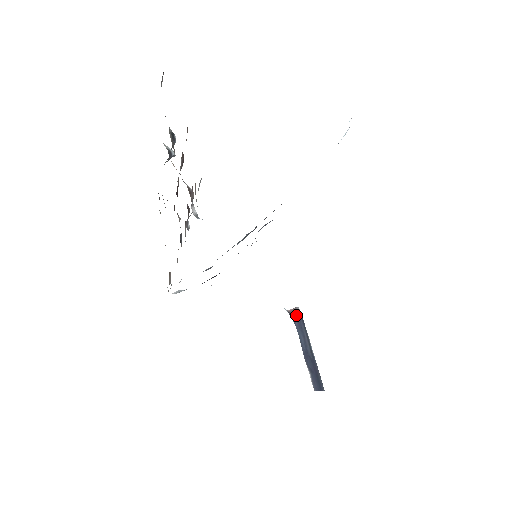
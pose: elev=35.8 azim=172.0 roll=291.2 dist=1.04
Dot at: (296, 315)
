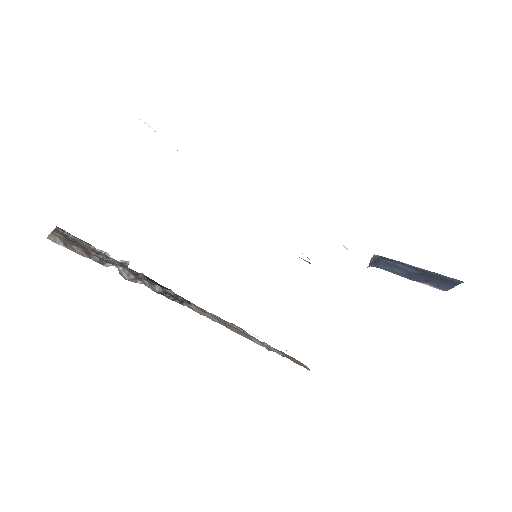
Dot at: (375, 261)
